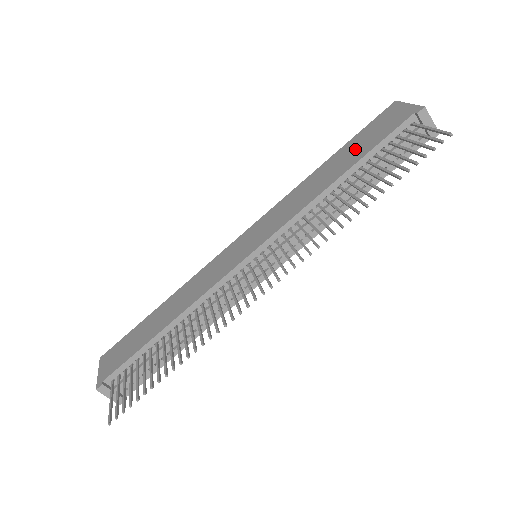
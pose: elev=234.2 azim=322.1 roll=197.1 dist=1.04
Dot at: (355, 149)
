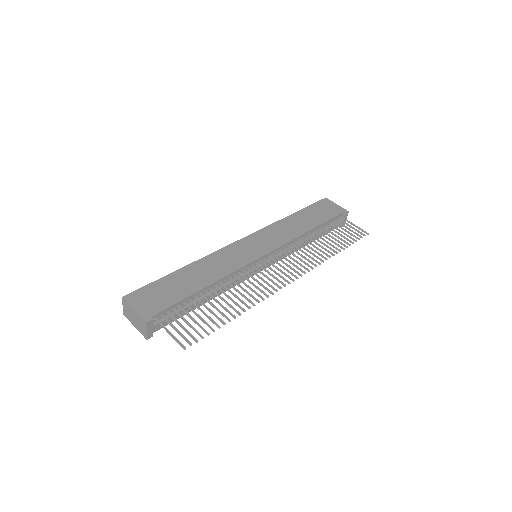
Dot at: (314, 216)
